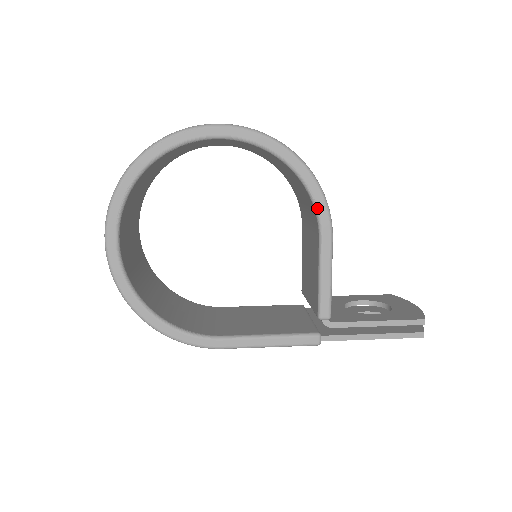
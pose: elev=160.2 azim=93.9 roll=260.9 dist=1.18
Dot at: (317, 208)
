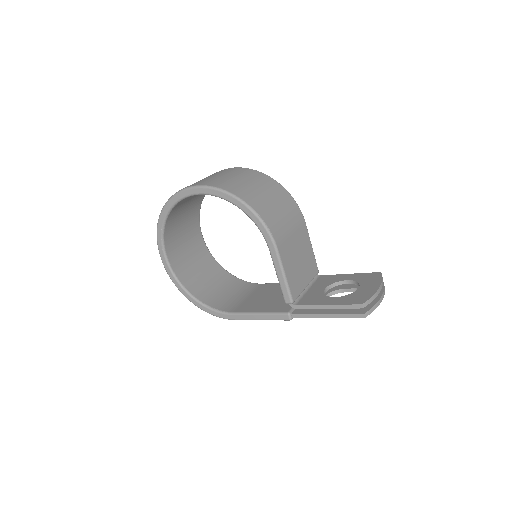
Dot at: (261, 231)
